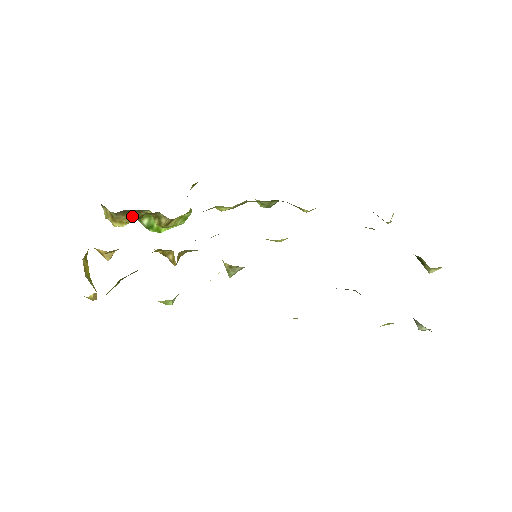
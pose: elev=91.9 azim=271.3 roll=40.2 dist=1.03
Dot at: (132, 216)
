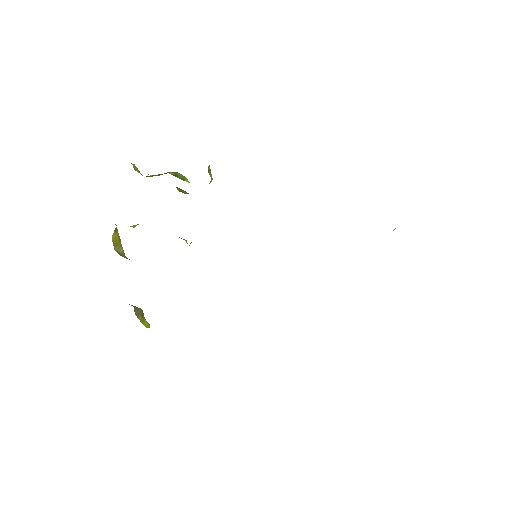
Dot at: (158, 175)
